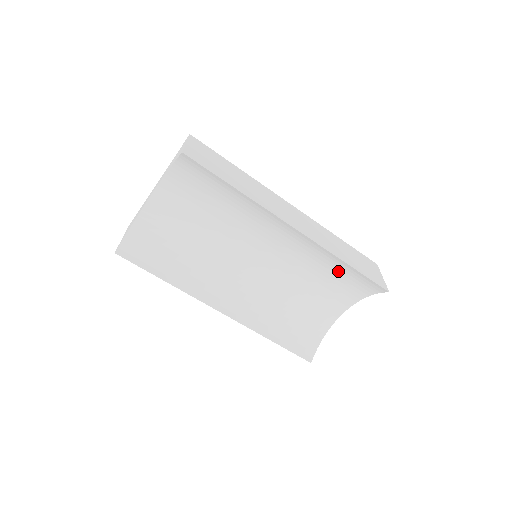
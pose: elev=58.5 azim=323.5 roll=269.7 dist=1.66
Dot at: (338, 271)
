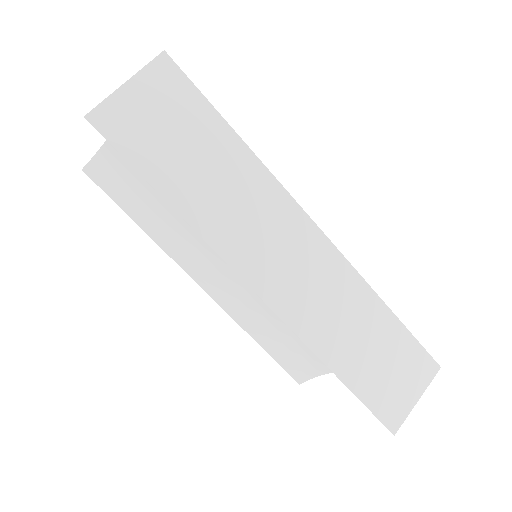
Dot at: occluded
